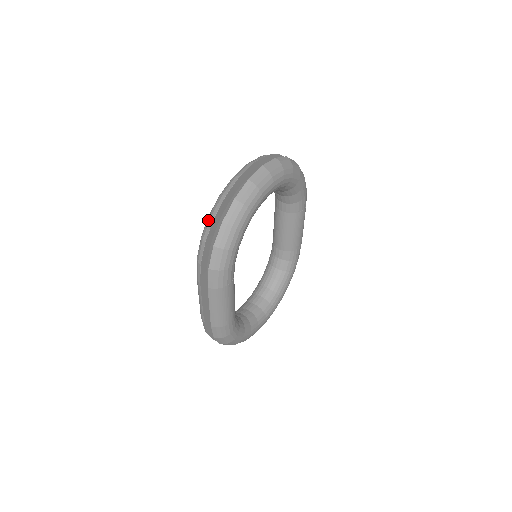
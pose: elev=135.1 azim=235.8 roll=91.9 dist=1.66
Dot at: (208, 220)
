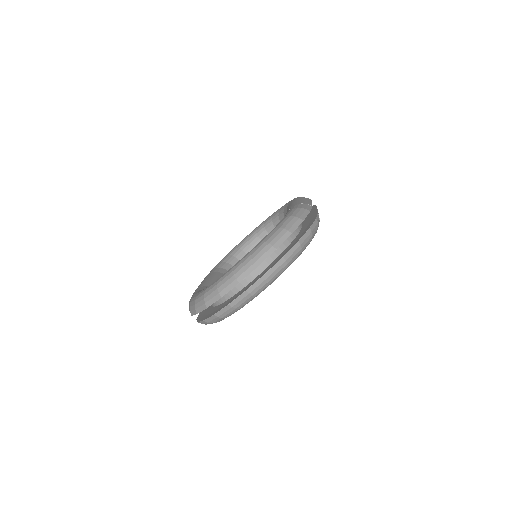
Dot at: (193, 307)
